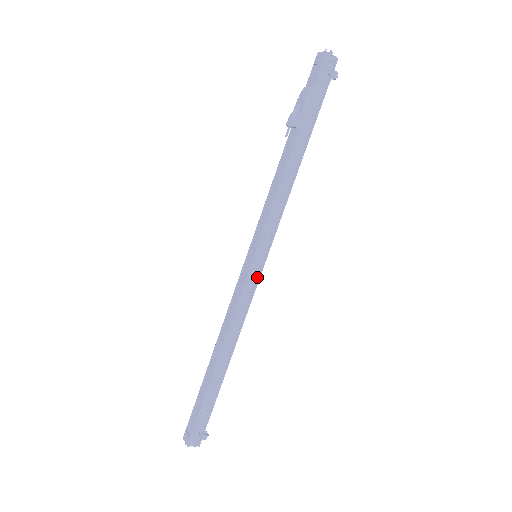
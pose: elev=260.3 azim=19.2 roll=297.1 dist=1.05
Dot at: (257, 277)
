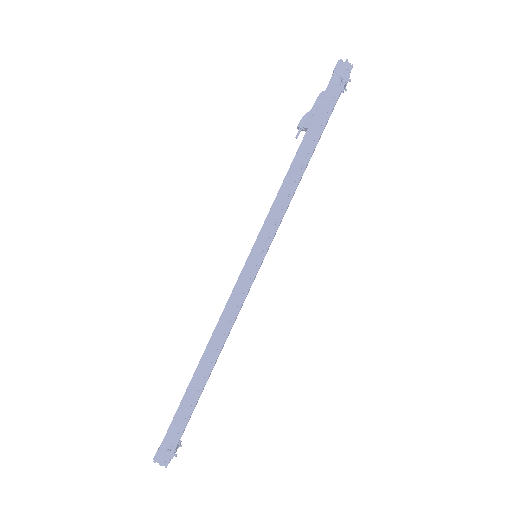
Dot at: (252, 277)
